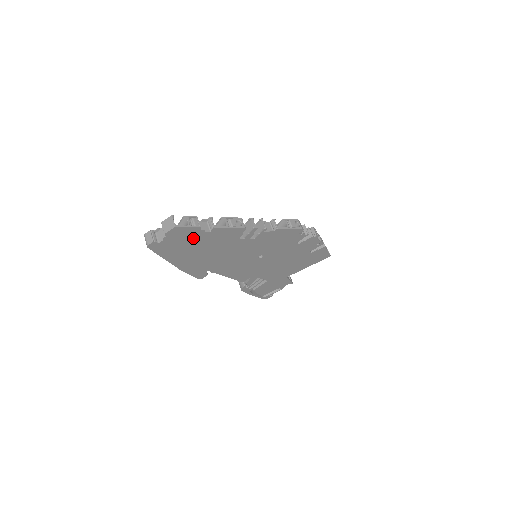
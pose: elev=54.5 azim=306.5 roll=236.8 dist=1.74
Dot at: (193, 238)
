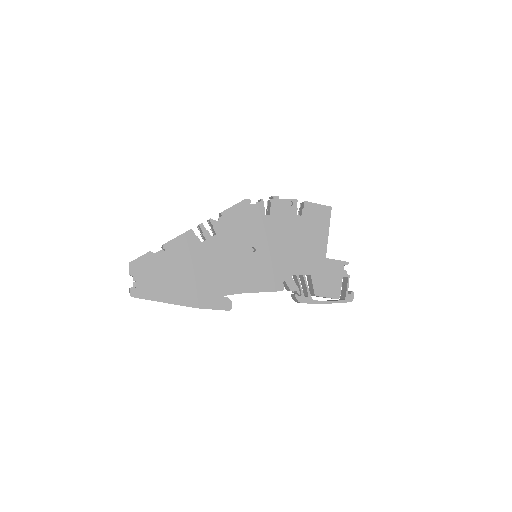
Dot at: (159, 266)
